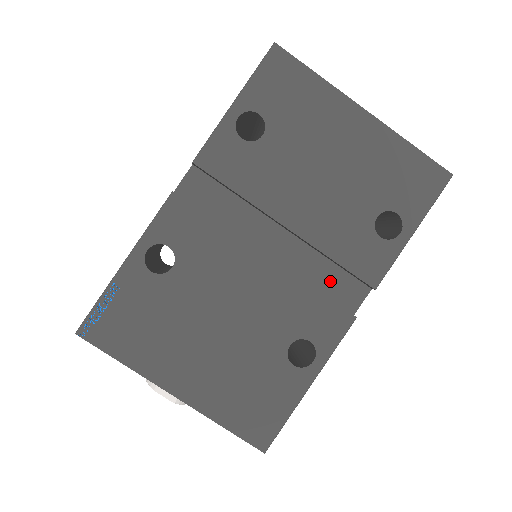
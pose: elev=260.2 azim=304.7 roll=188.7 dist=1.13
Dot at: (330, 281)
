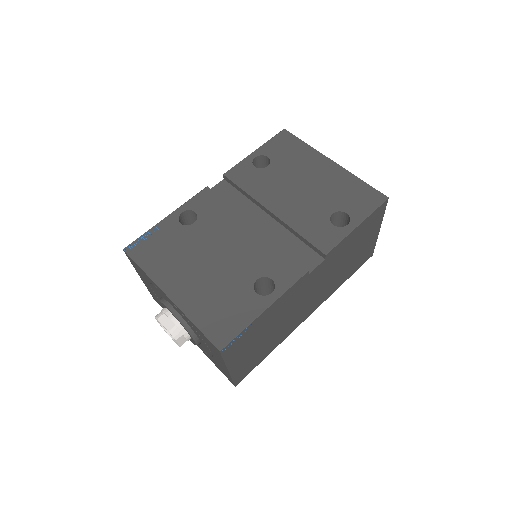
Dot at: (296, 250)
